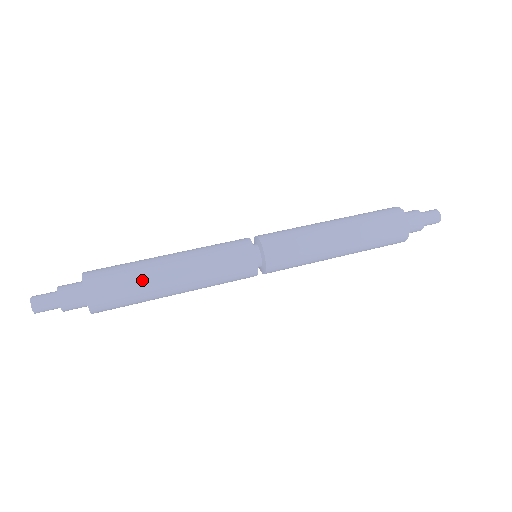
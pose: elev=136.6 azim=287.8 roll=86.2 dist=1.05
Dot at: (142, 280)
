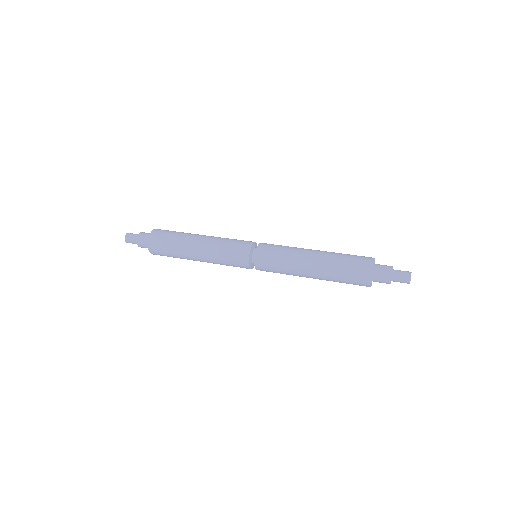
Dot at: (179, 242)
